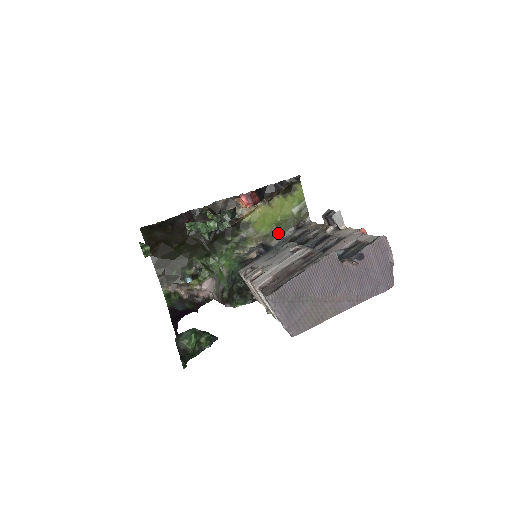
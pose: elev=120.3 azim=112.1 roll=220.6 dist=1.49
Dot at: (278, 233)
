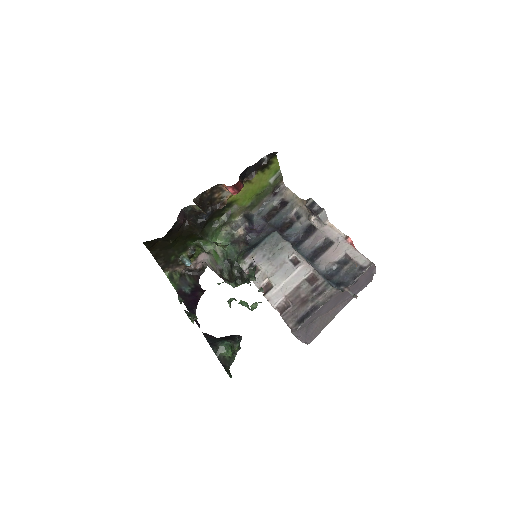
Dot at: (257, 202)
